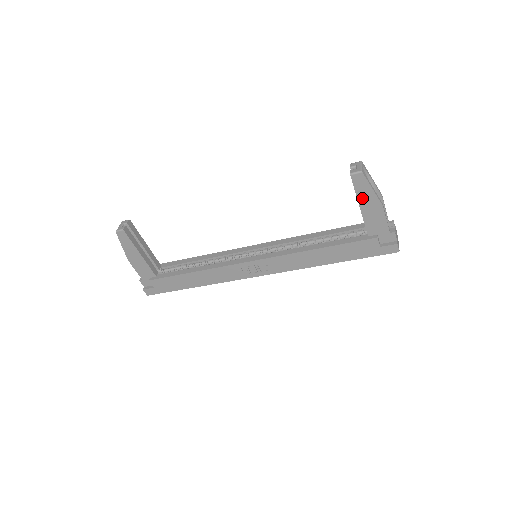
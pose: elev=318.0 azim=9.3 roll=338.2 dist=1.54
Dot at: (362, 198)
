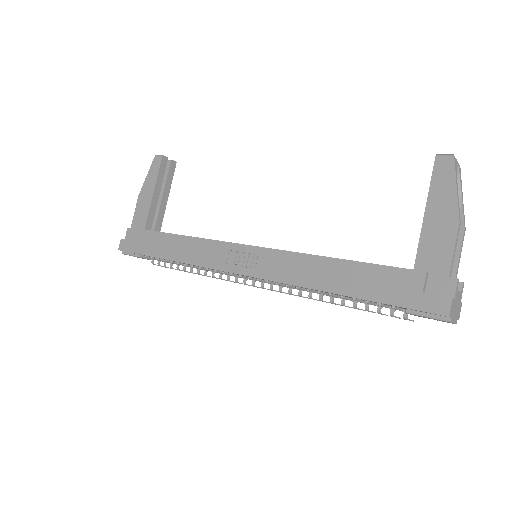
Dot at: (435, 198)
